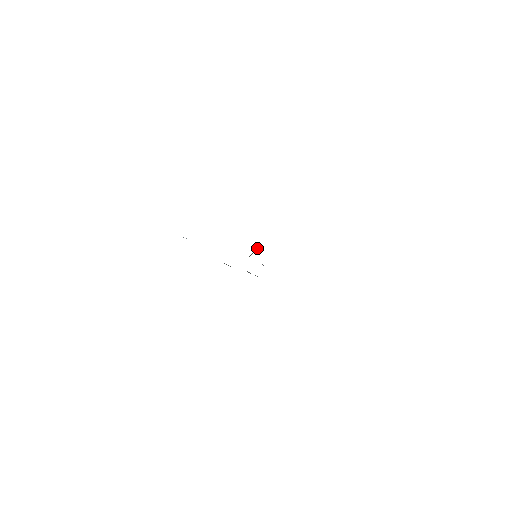
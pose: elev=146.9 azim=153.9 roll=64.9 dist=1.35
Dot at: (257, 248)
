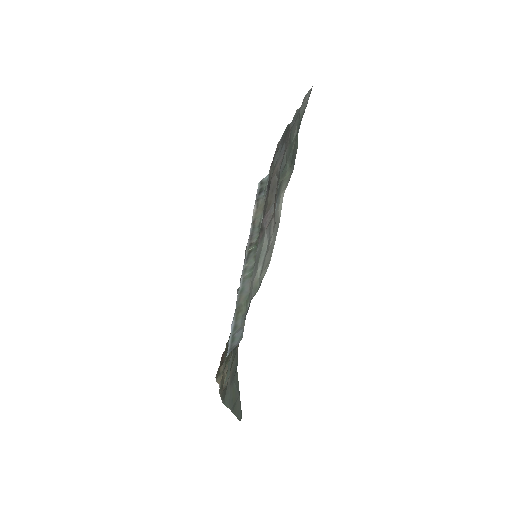
Dot at: (257, 245)
